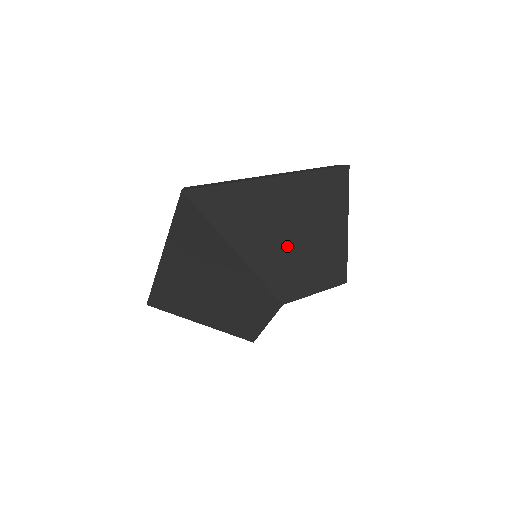
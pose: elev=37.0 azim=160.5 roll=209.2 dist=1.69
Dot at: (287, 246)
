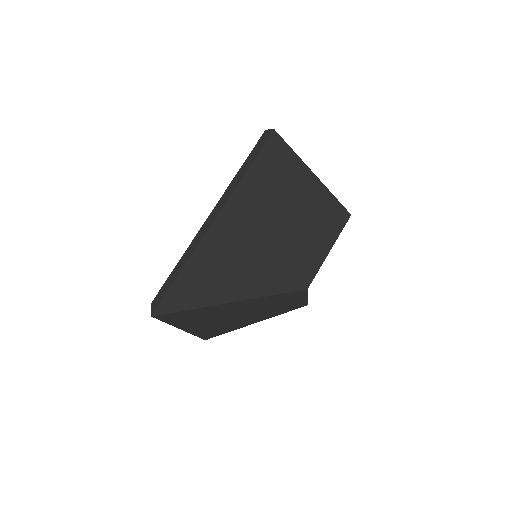
Dot at: (274, 251)
